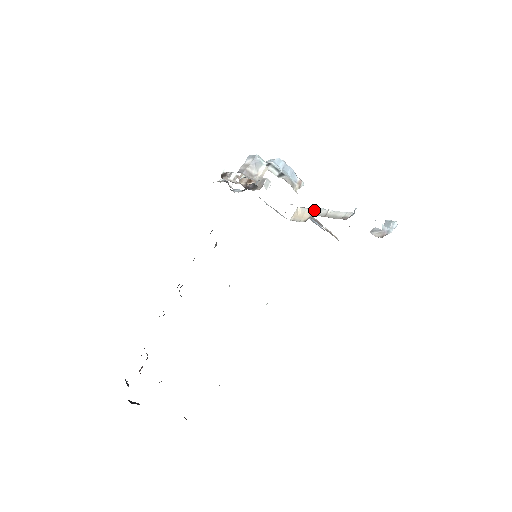
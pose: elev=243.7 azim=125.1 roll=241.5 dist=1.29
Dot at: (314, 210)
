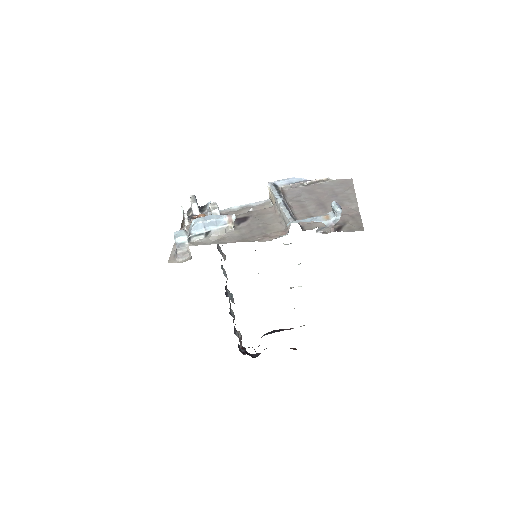
Dot at: (274, 198)
